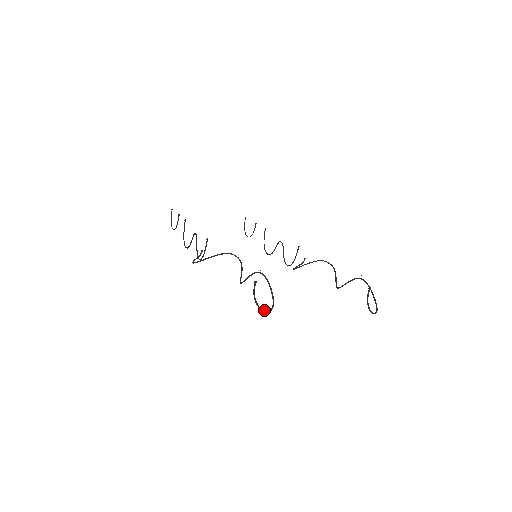
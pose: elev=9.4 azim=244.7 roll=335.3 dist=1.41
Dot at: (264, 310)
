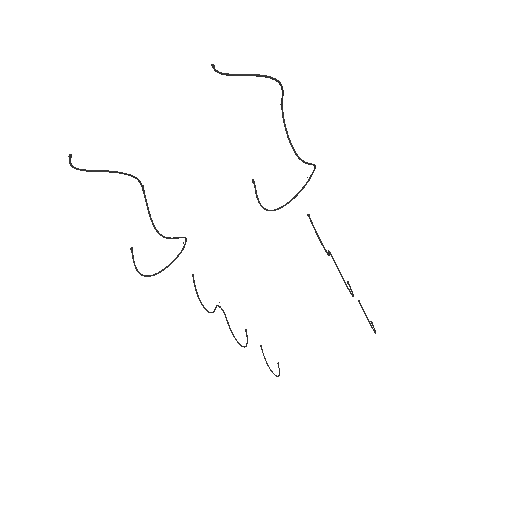
Dot at: (89, 170)
